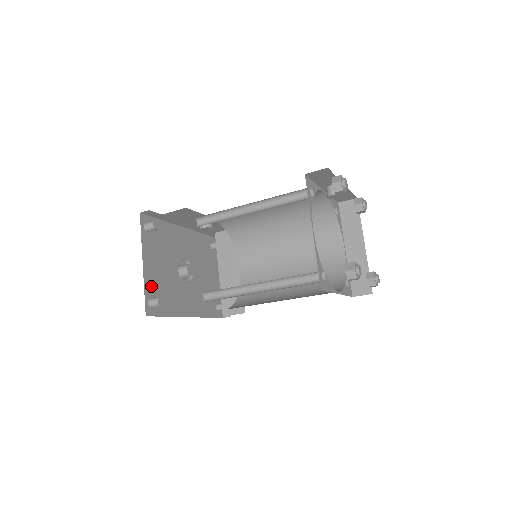
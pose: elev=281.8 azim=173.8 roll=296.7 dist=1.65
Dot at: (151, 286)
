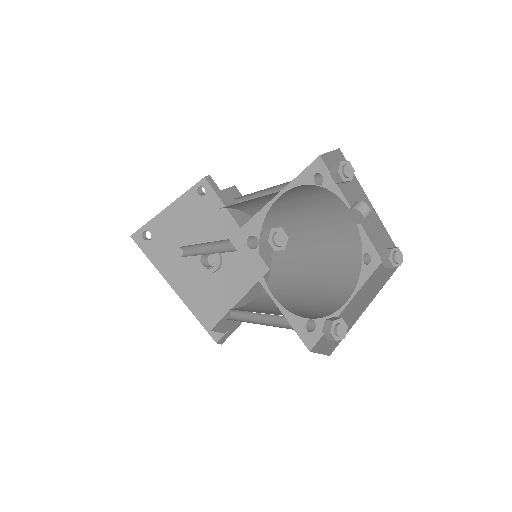
Dot at: (160, 226)
